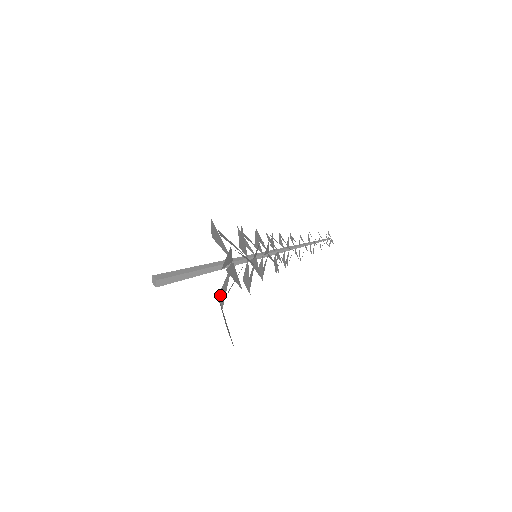
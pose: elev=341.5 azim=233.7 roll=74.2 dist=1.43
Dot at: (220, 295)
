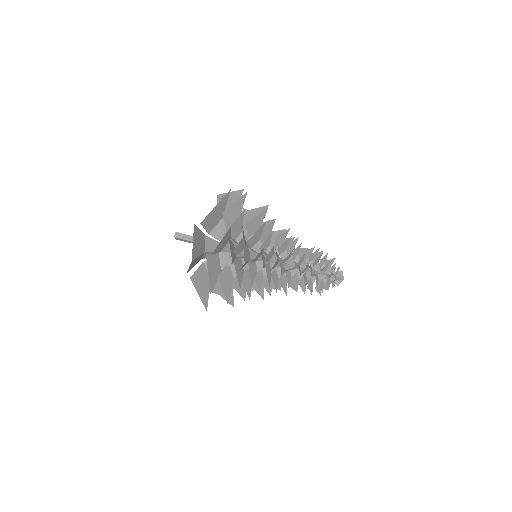
Dot at: occluded
